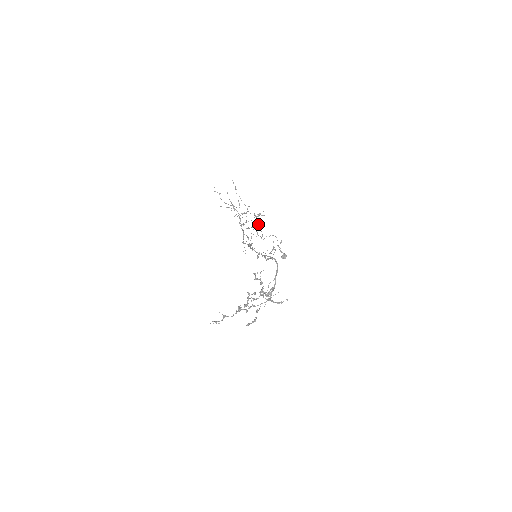
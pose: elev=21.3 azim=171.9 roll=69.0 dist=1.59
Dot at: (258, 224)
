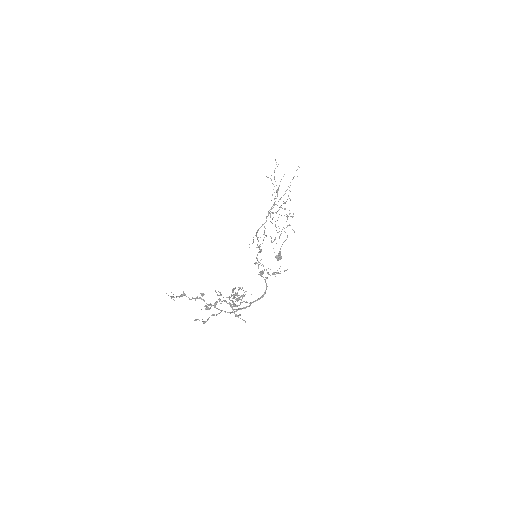
Dot at: occluded
